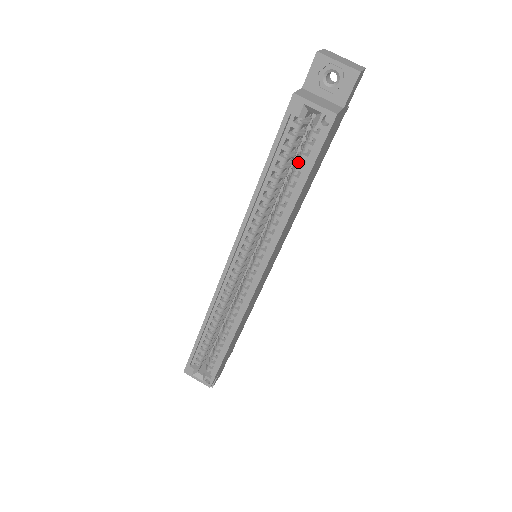
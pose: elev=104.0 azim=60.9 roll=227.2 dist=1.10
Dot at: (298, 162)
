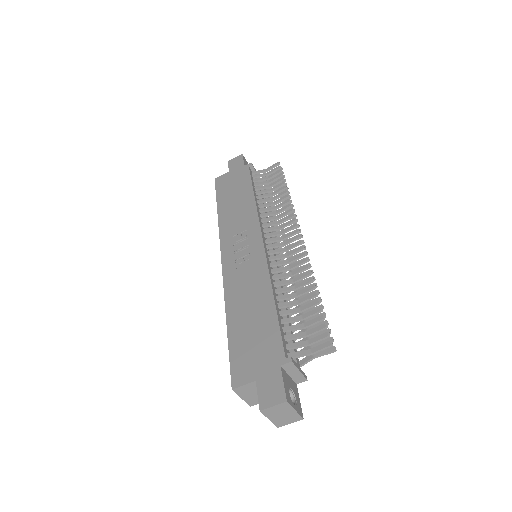
Dot at: occluded
